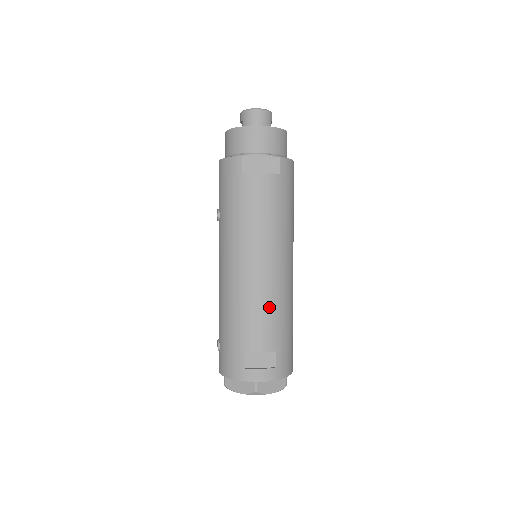
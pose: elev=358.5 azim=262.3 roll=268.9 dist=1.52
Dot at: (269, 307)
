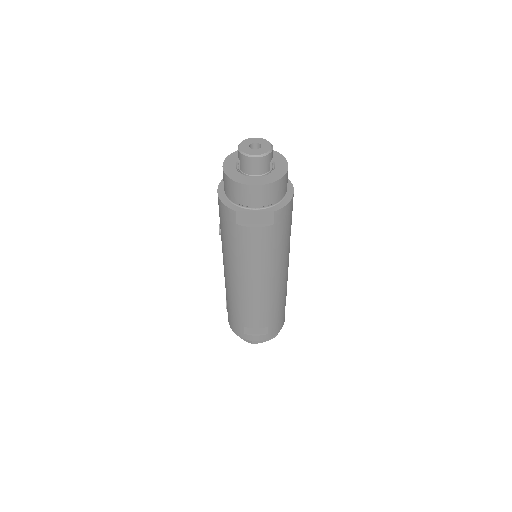
Dot at: (262, 307)
